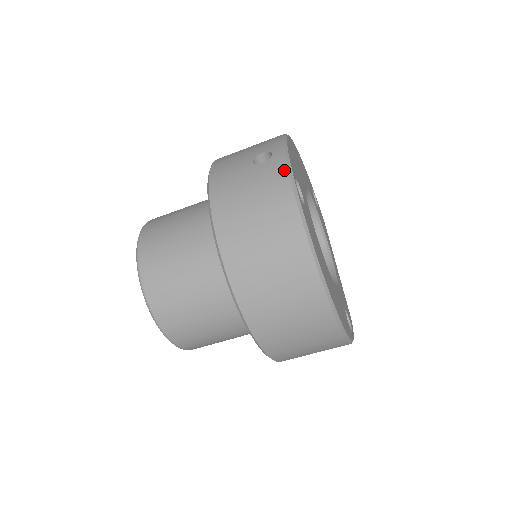
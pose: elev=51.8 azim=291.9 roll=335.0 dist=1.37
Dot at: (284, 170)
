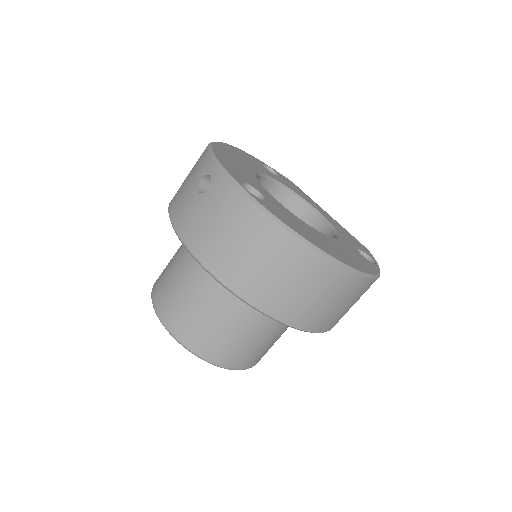
Dot at: (229, 185)
